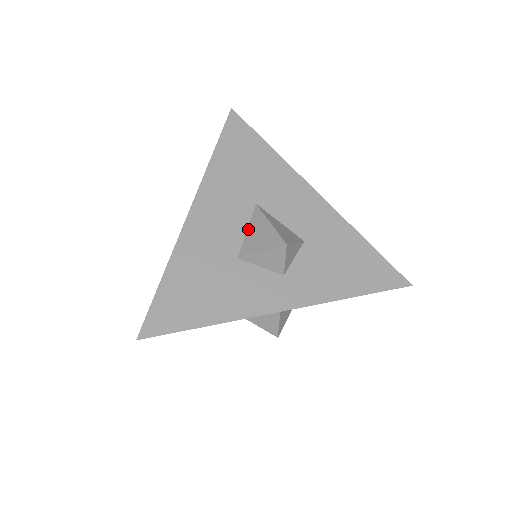
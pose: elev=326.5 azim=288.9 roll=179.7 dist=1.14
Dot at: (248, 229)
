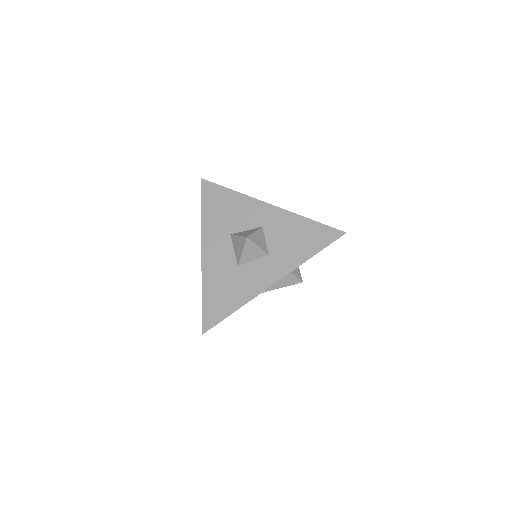
Dot at: occluded
